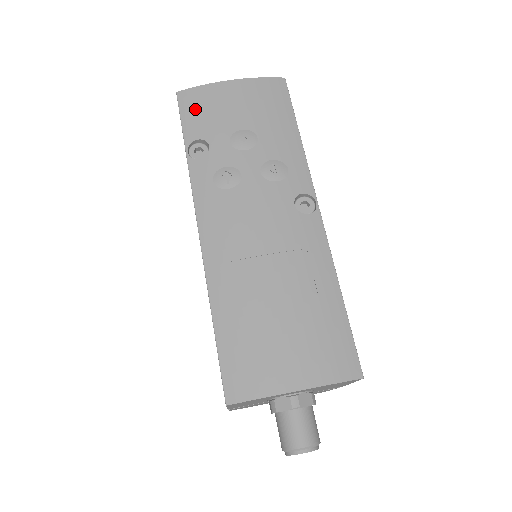
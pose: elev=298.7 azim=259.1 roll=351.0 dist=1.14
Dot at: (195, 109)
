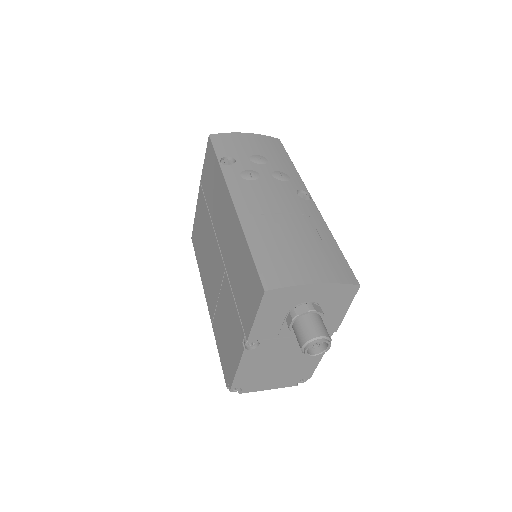
Dot at: (223, 143)
